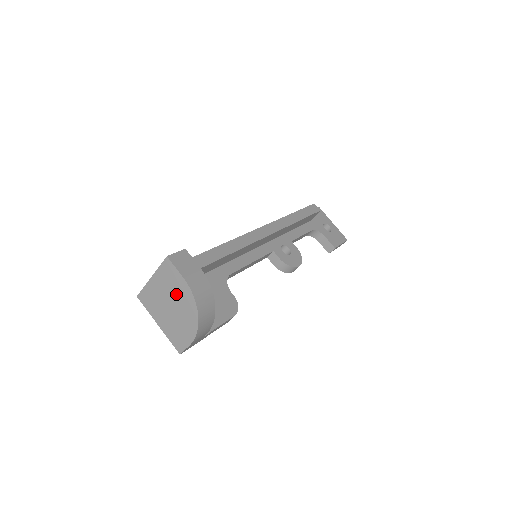
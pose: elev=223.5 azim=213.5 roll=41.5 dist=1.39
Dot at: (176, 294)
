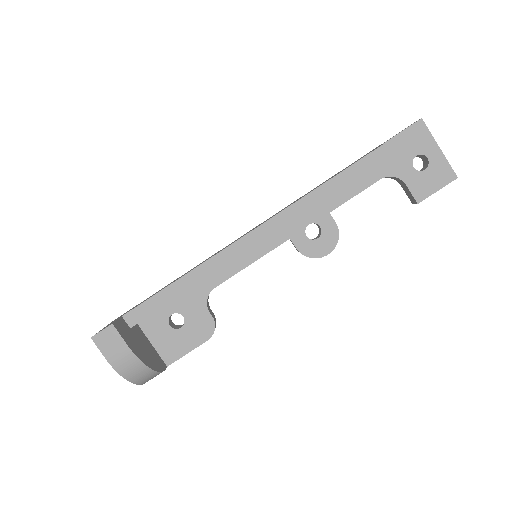
Dot at: occluded
